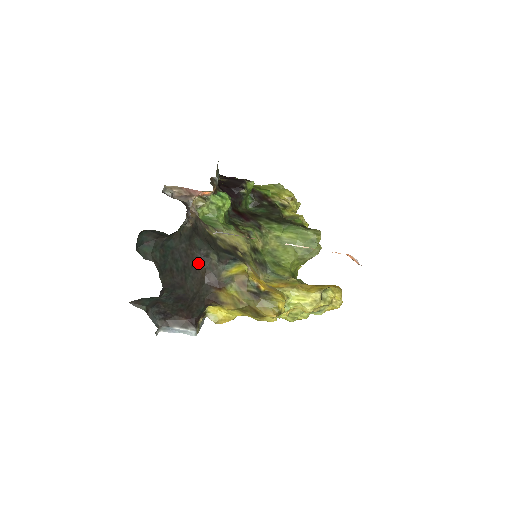
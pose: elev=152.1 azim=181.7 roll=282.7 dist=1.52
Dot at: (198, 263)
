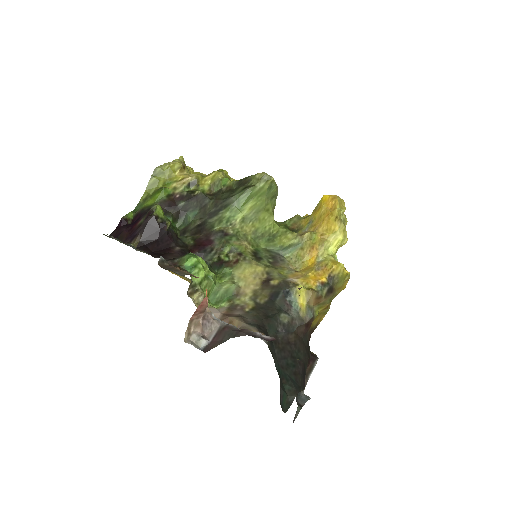
Dot at: (288, 339)
